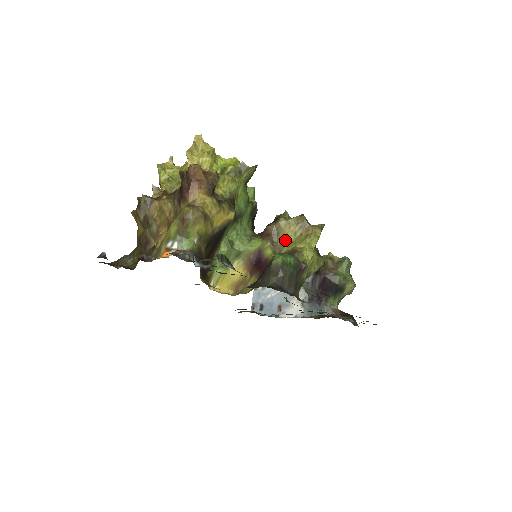
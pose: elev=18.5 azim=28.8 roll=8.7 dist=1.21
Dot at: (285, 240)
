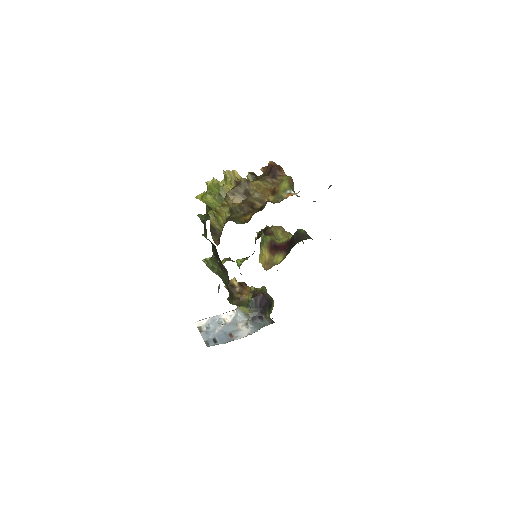
Dot at: (278, 238)
